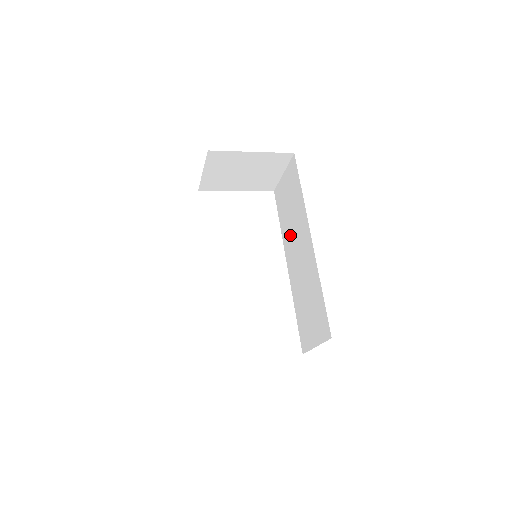
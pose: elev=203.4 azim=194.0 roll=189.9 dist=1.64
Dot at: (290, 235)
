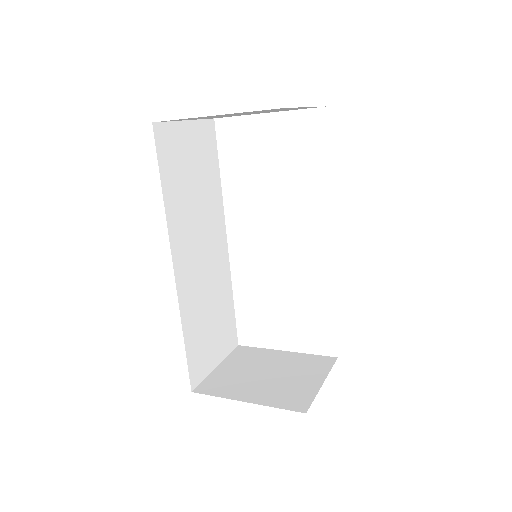
Dot at: occluded
